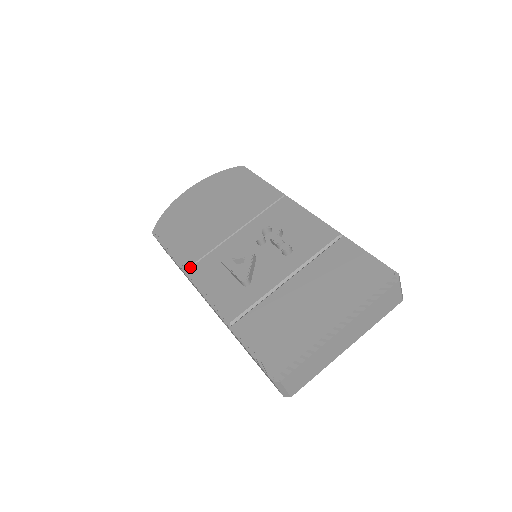
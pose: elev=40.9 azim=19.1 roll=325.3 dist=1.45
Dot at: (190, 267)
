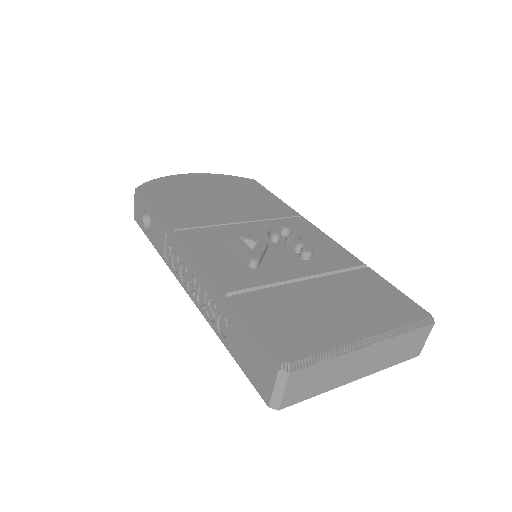
Dot at: (180, 230)
